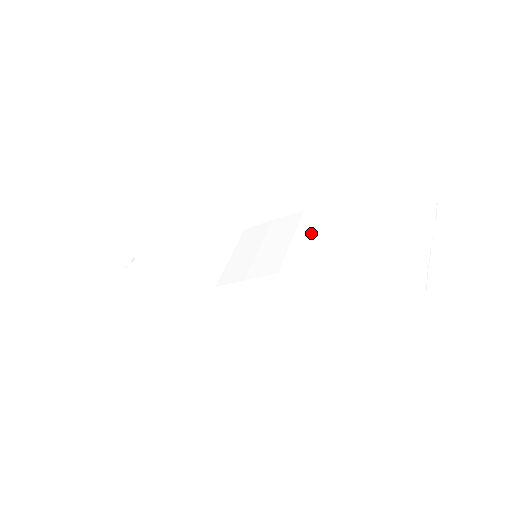
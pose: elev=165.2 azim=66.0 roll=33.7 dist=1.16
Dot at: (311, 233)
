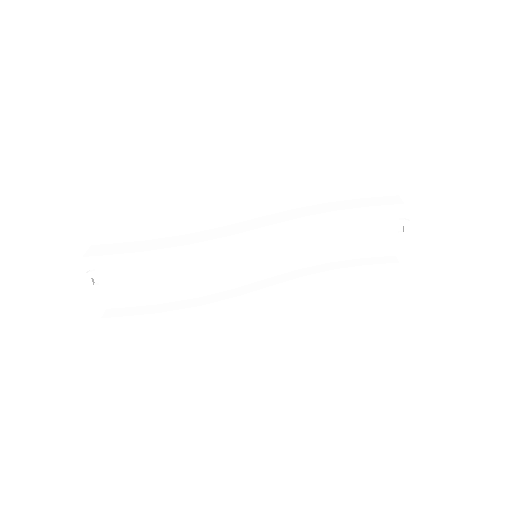
Dot at: occluded
